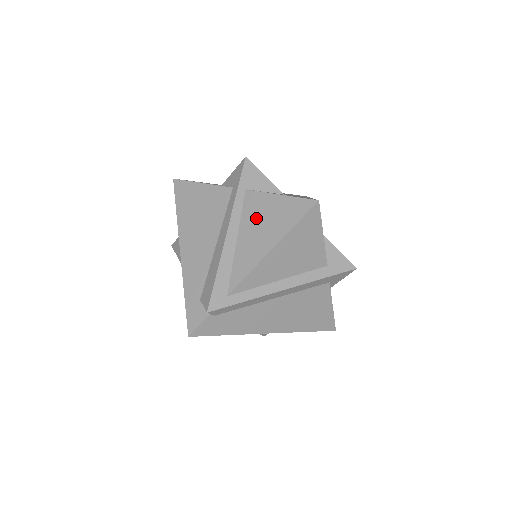
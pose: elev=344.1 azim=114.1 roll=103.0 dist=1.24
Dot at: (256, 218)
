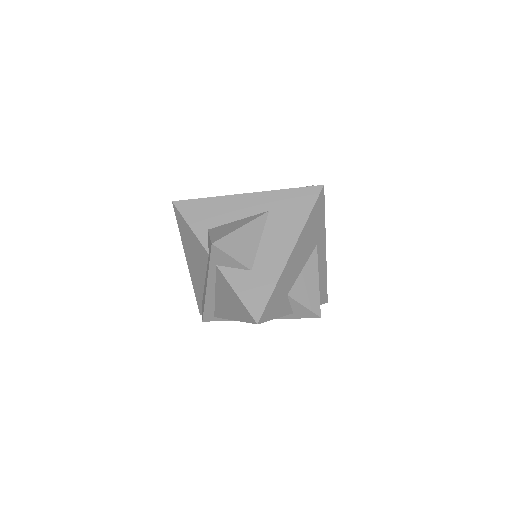
Dot at: (224, 292)
